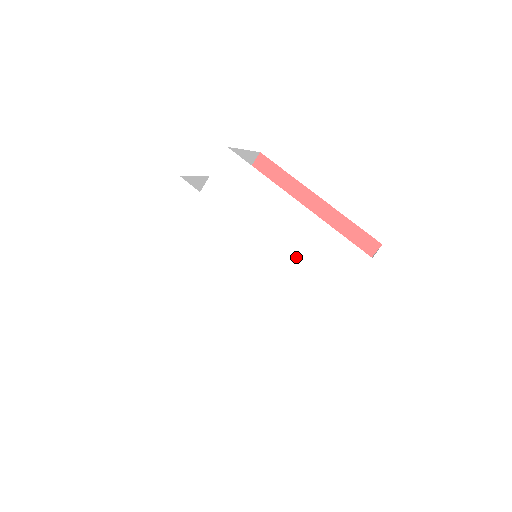
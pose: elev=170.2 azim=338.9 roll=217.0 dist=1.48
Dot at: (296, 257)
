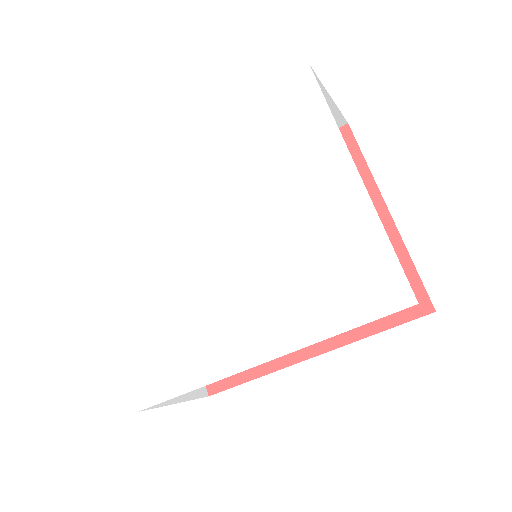
Dot at: (258, 162)
